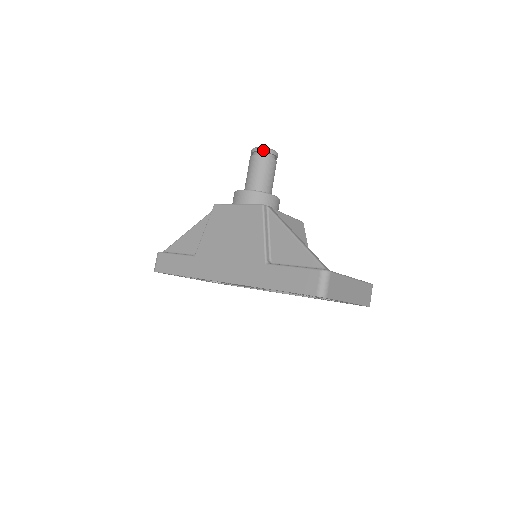
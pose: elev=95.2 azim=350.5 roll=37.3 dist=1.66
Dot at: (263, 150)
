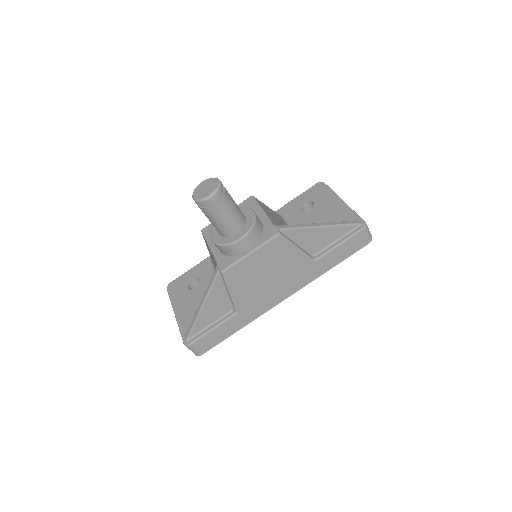
Dot at: (219, 193)
